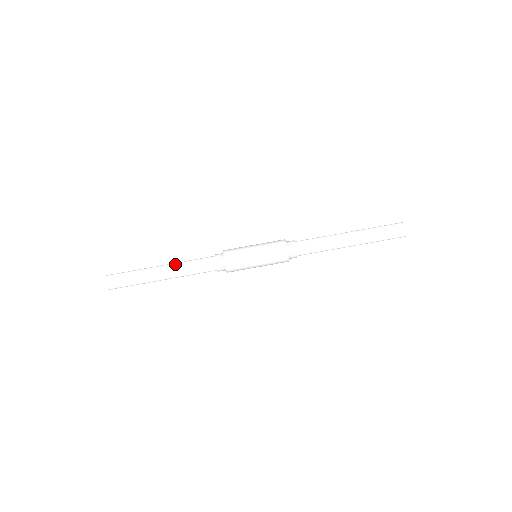
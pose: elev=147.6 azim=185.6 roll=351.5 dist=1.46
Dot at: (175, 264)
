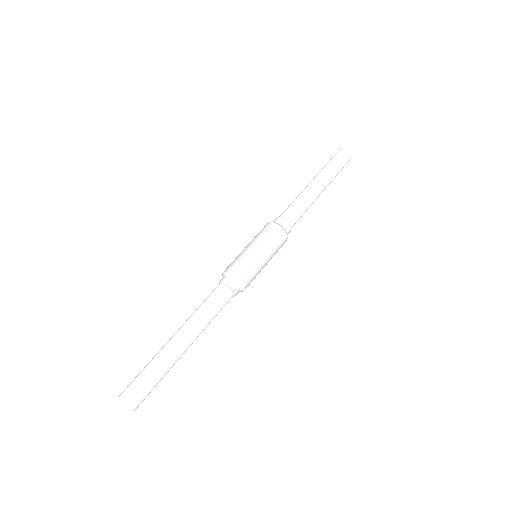
Dot at: (187, 320)
